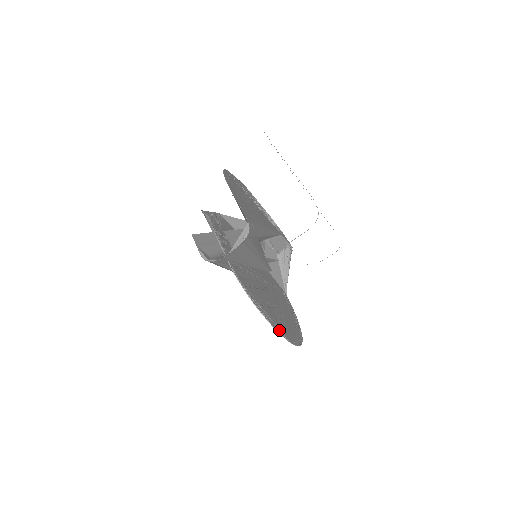
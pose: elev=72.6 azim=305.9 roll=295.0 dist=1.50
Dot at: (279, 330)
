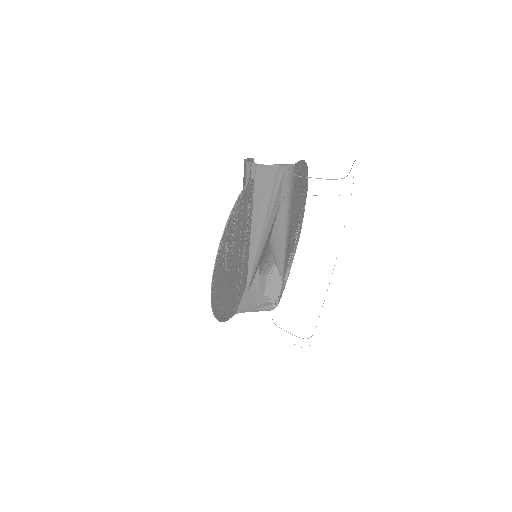
Dot at: (221, 247)
